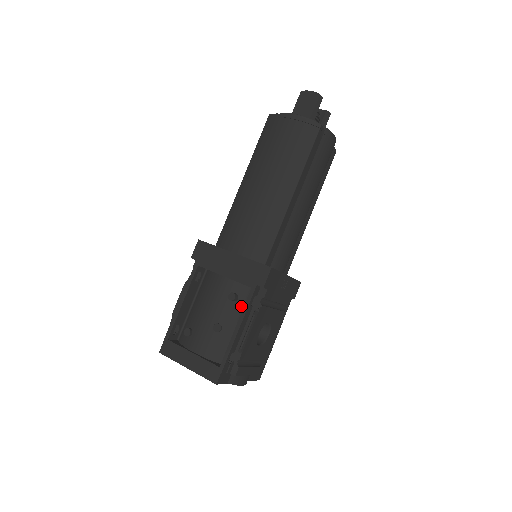
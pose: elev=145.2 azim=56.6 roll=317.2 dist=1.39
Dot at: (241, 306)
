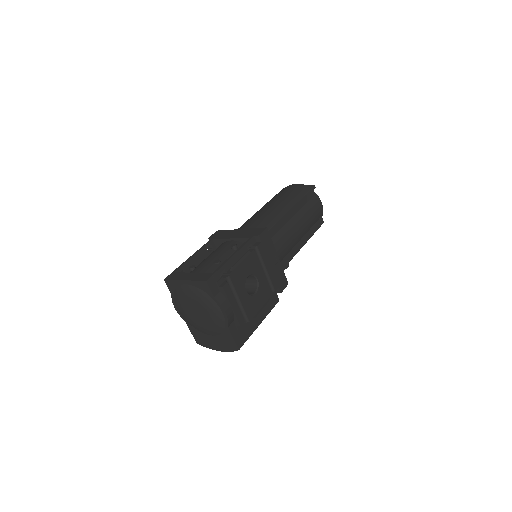
Dot at: occluded
